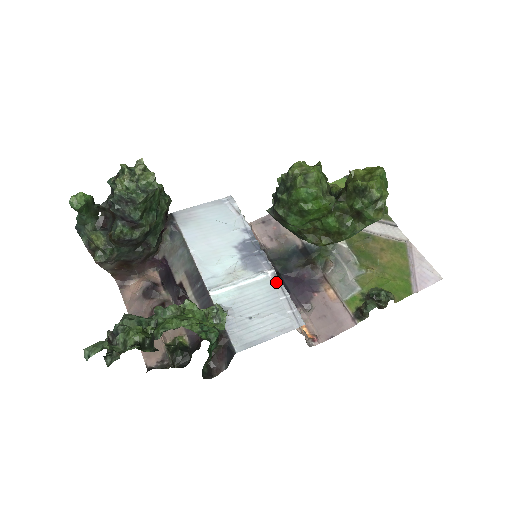
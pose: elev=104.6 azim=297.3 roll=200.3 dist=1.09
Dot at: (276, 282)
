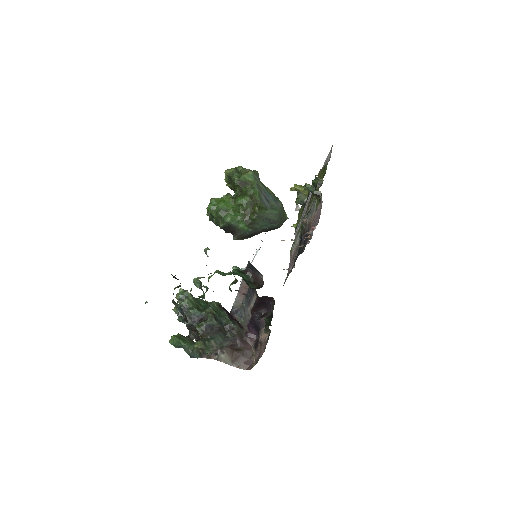
Dot at: occluded
